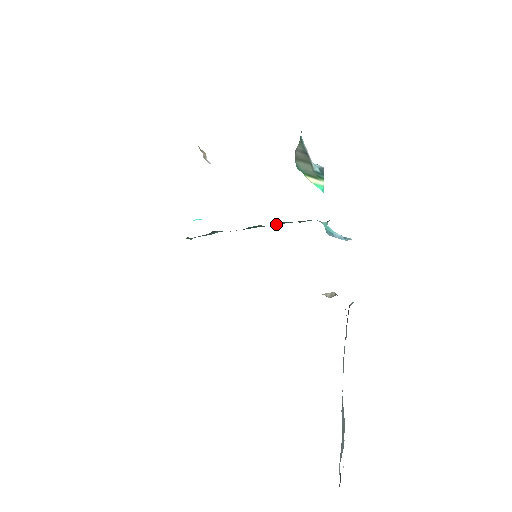
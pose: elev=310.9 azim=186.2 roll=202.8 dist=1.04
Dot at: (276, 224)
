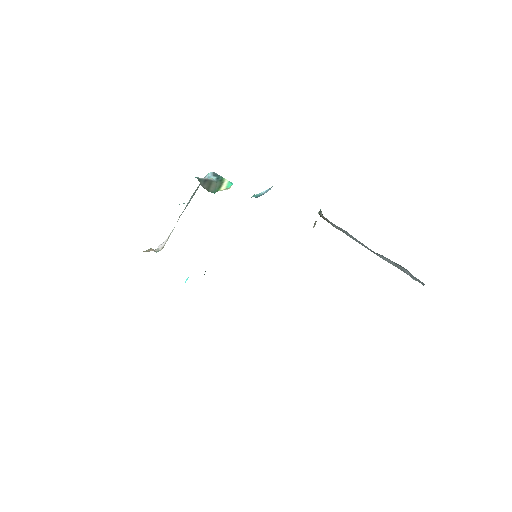
Dot at: occluded
